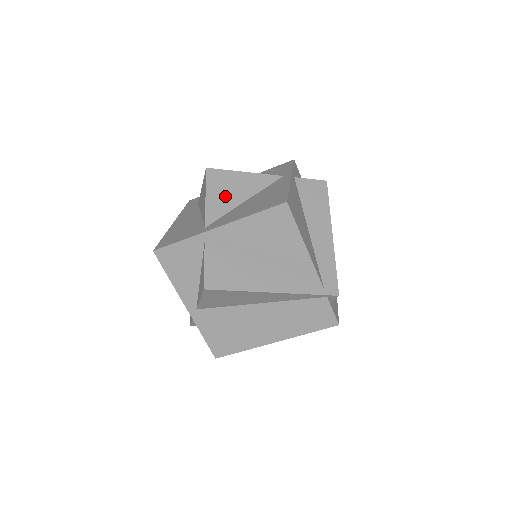
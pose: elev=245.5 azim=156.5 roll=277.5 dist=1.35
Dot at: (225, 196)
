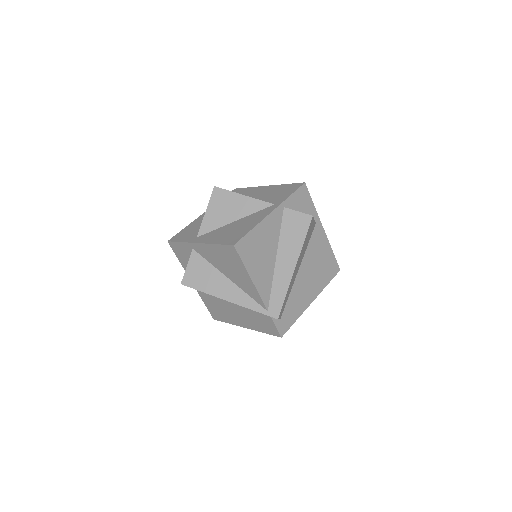
Dot at: (220, 214)
